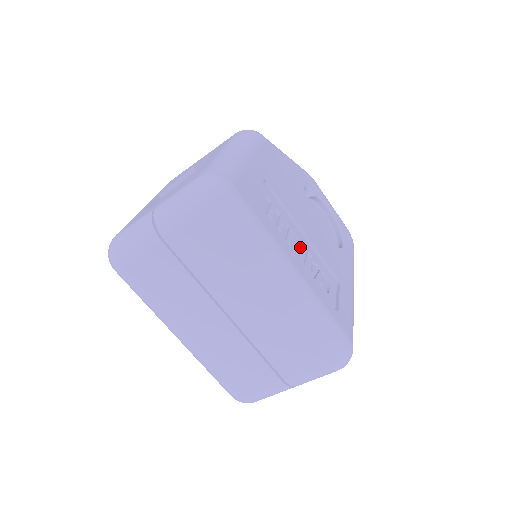
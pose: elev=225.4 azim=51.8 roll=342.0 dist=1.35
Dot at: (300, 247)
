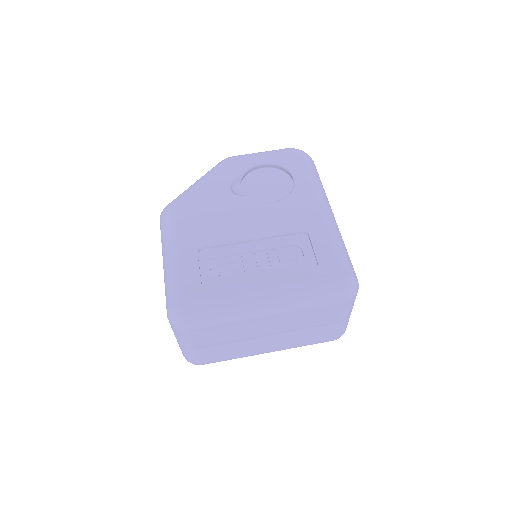
Dot at: (258, 257)
